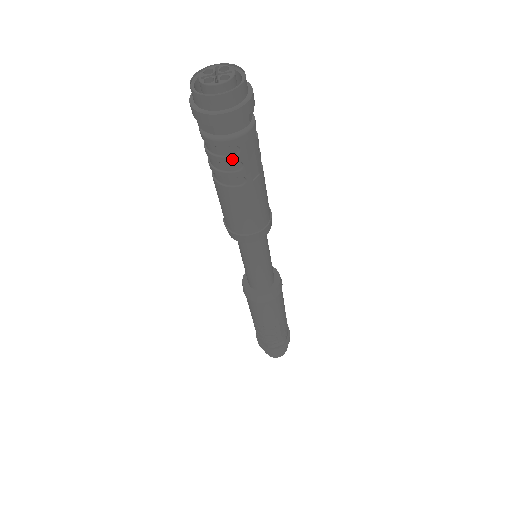
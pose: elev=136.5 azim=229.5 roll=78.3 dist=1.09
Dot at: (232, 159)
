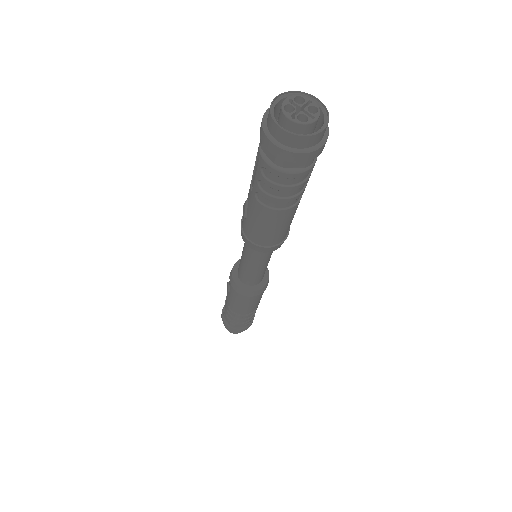
Dot at: (305, 182)
